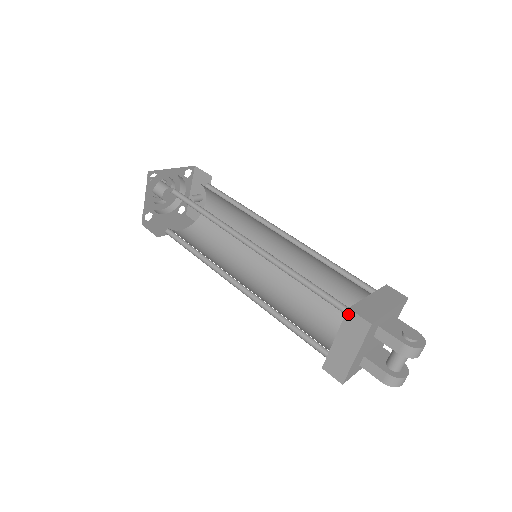
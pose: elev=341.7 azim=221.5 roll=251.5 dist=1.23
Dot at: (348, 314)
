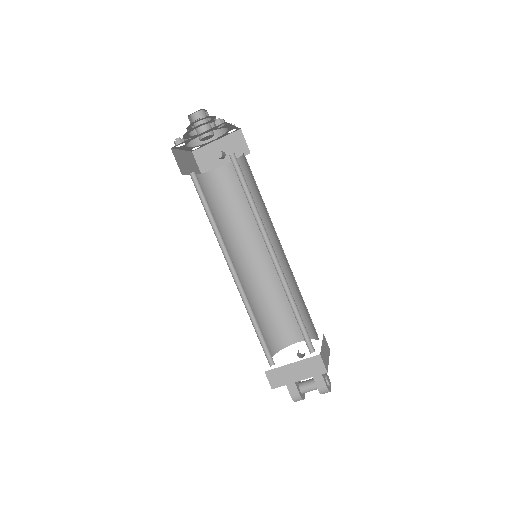
Dot at: (317, 357)
